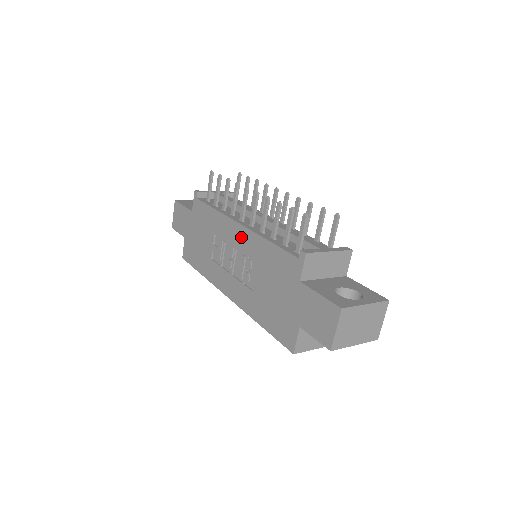
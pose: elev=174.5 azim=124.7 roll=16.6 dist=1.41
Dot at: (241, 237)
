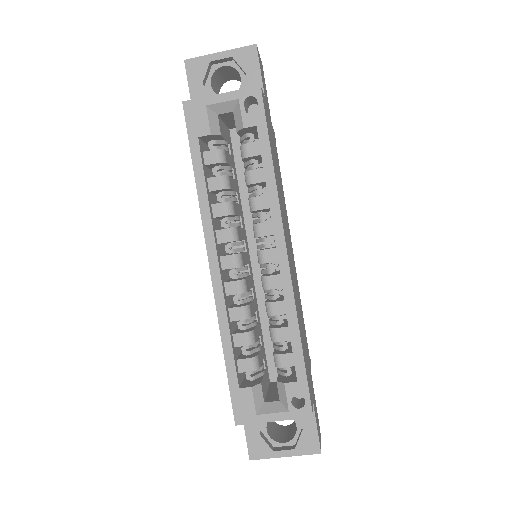
Dot at: occluded
